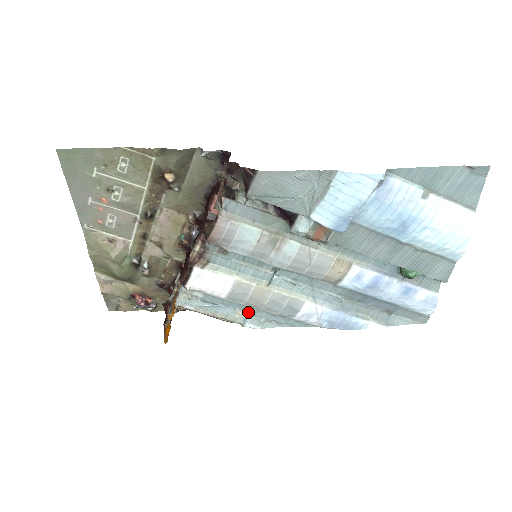
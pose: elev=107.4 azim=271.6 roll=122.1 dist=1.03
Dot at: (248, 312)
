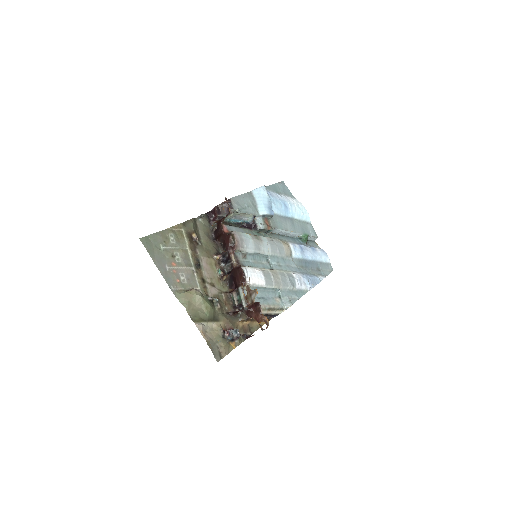
Dot at: (279, 297)
